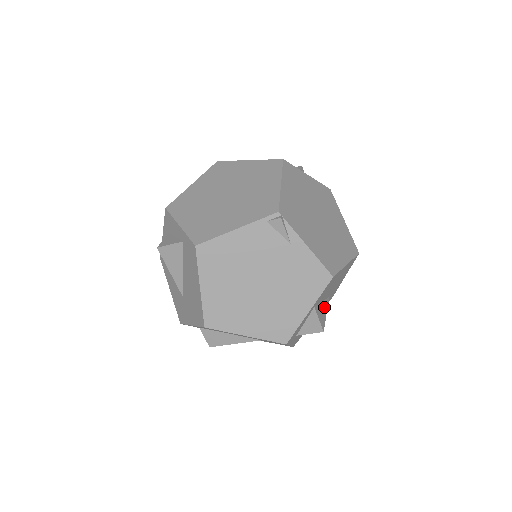
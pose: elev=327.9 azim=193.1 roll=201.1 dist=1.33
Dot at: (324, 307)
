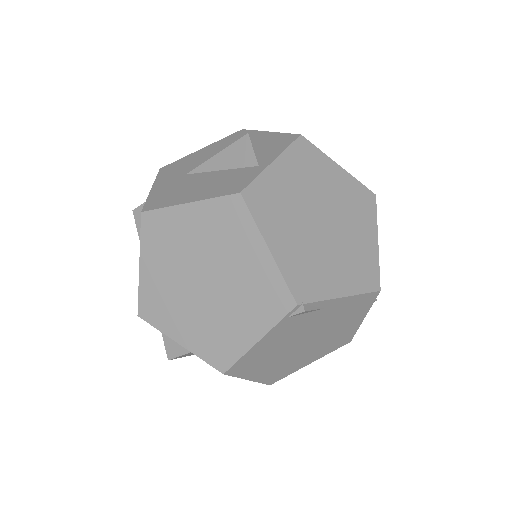
Dot at: occluded
